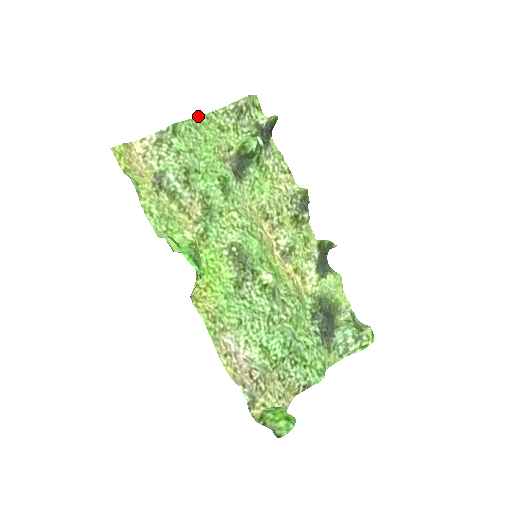
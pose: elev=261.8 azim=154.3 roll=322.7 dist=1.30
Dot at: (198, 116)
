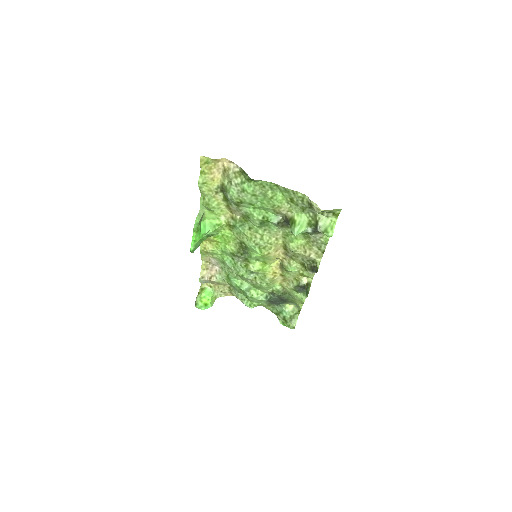
Dot at: occluded
